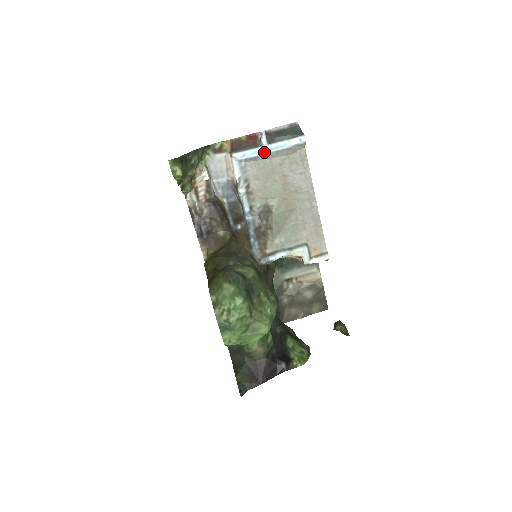
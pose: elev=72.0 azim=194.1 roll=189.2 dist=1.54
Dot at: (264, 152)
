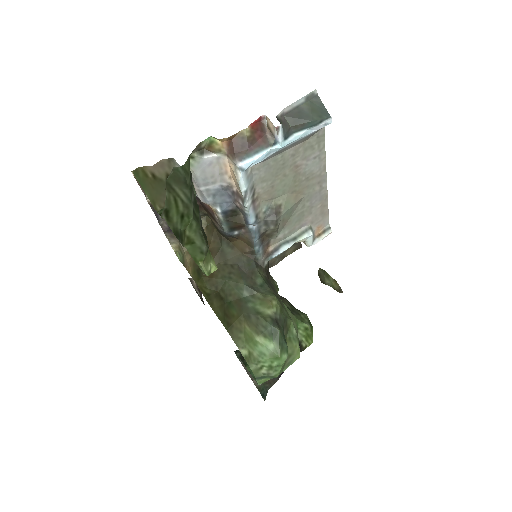
Dot at: (278, 150)
